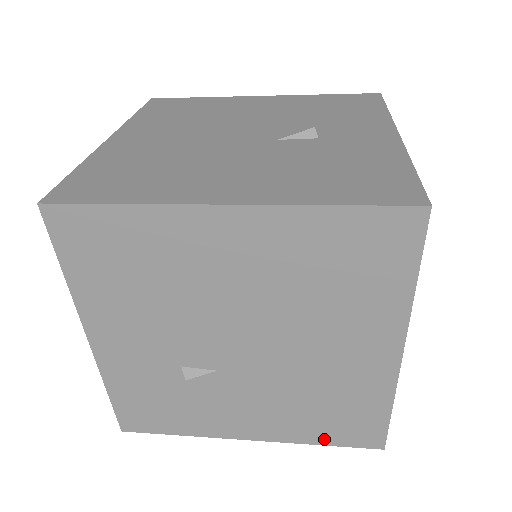
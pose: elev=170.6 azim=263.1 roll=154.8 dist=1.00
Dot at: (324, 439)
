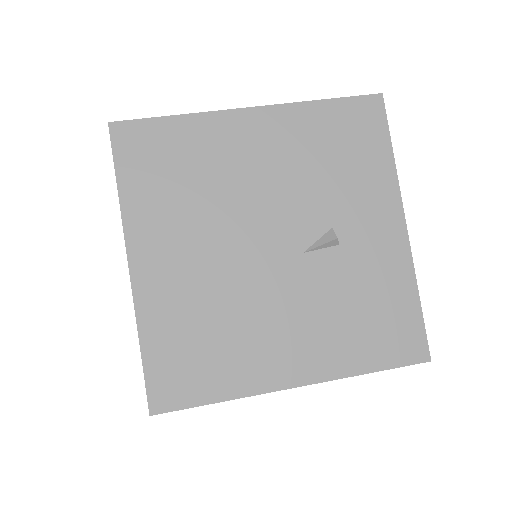
Dot at: occluded
